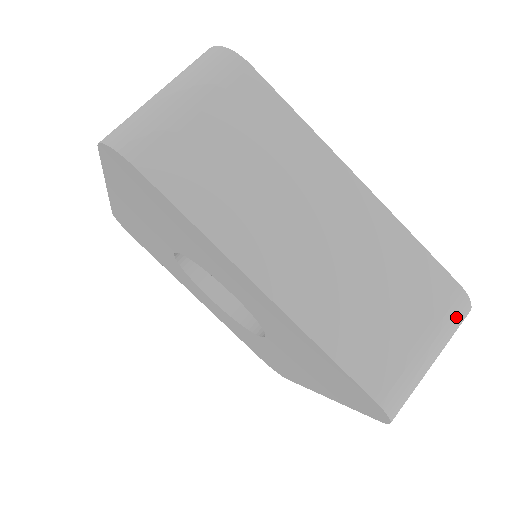
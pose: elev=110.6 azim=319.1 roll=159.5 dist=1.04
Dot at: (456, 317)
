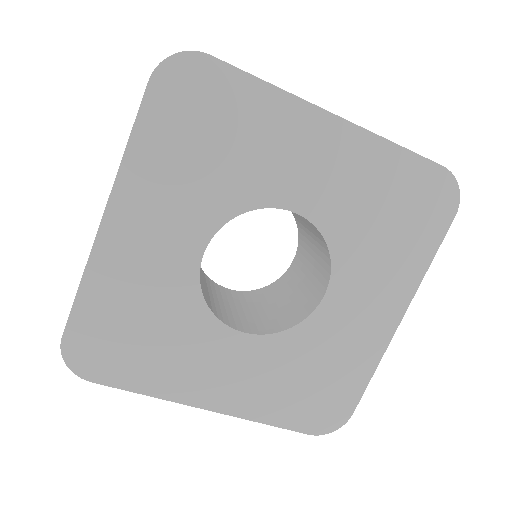
Dot at: occluded
